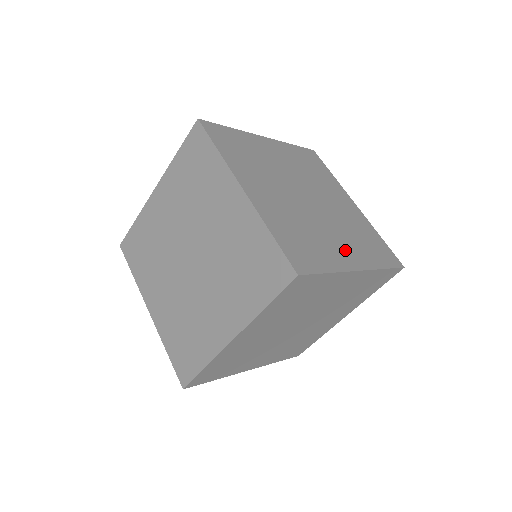
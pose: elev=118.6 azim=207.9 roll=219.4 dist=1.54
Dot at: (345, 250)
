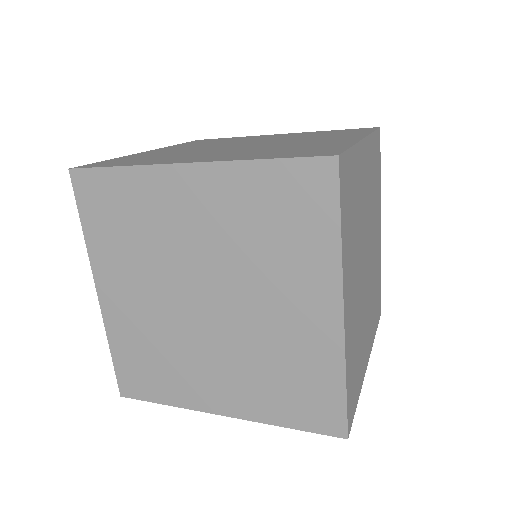
Dot at: occluded
